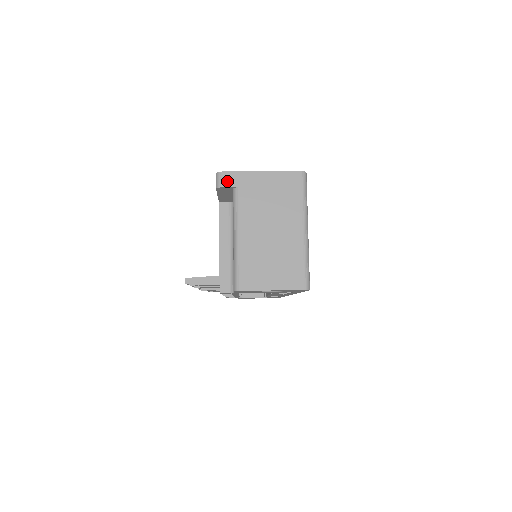
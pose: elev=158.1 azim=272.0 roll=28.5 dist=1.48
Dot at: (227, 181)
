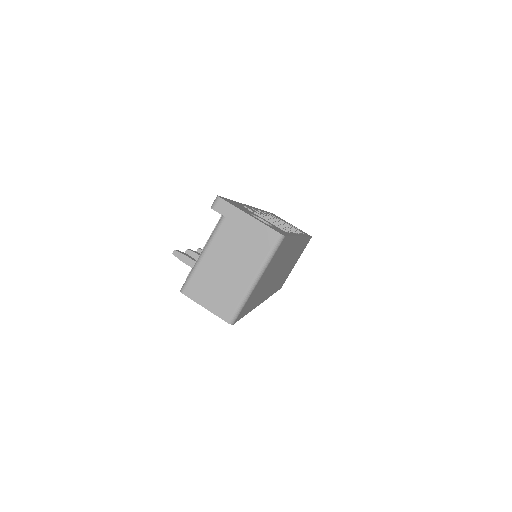
Dot at: (220, 207)
